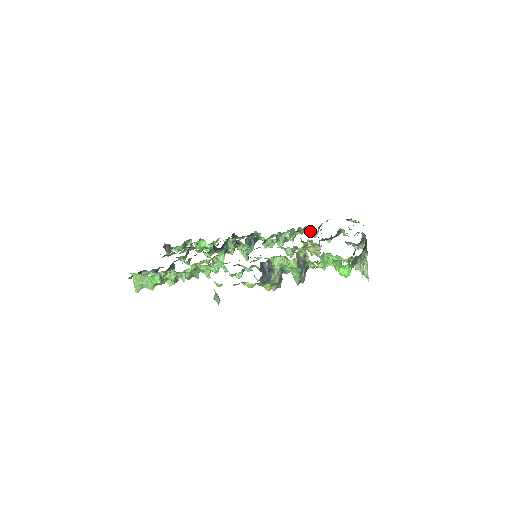
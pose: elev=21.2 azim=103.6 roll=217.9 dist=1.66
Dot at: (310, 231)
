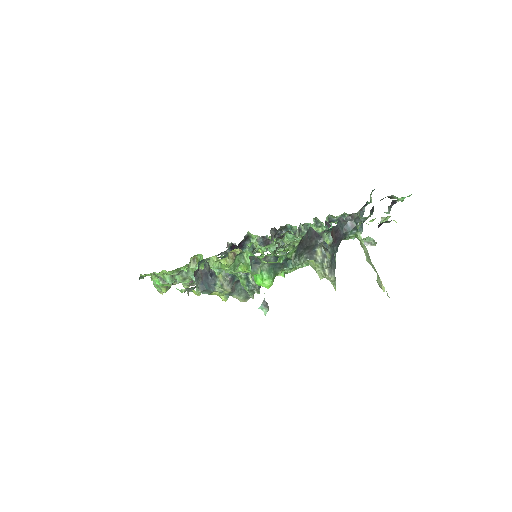
Dot at: occluded
